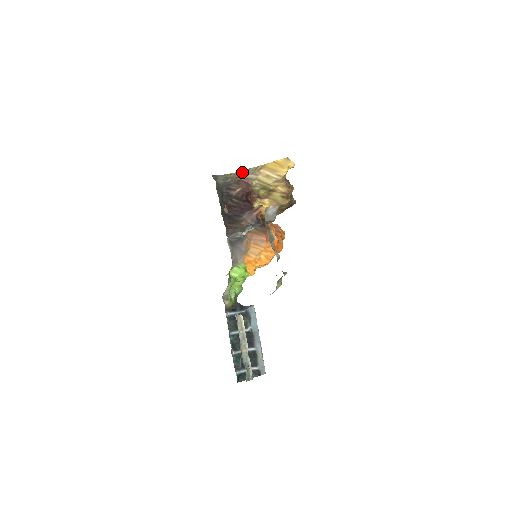
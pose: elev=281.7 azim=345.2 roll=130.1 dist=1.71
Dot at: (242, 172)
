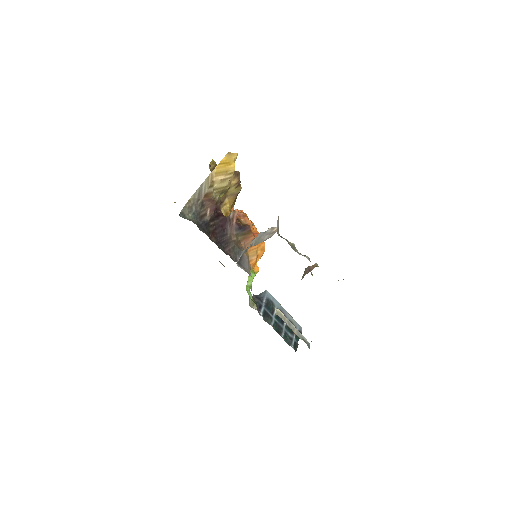
Dot at: (198, 192)
